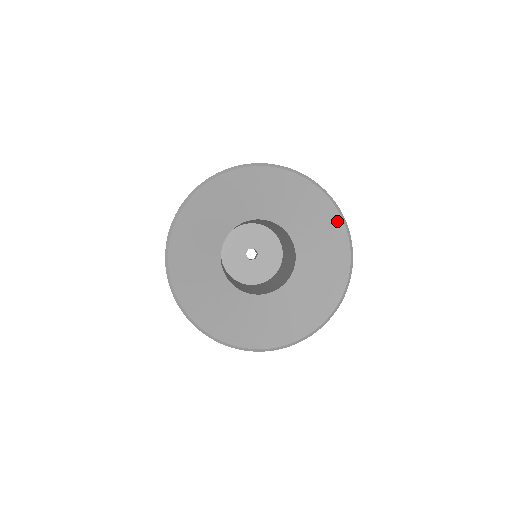
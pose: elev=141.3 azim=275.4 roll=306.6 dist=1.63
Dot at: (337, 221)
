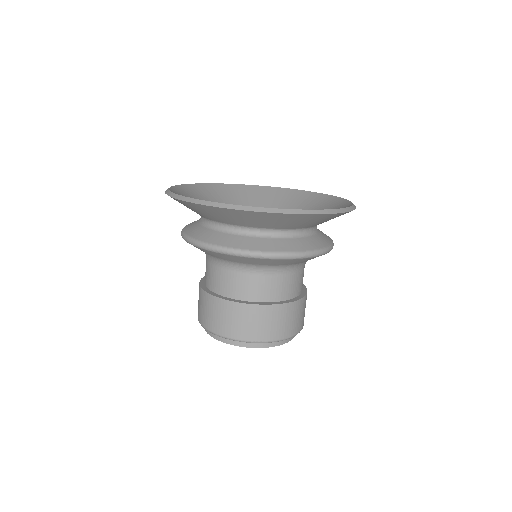
Dot at: (314, 195)
